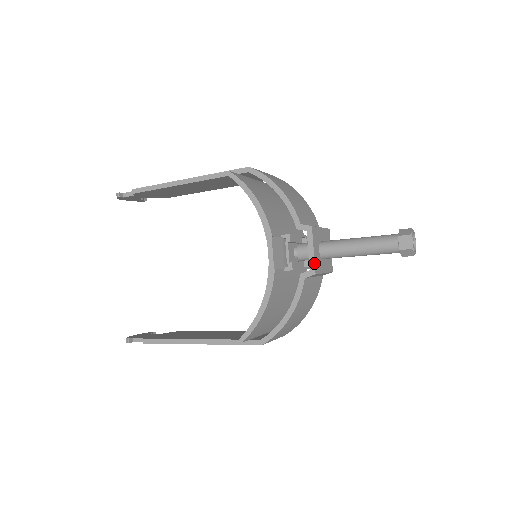
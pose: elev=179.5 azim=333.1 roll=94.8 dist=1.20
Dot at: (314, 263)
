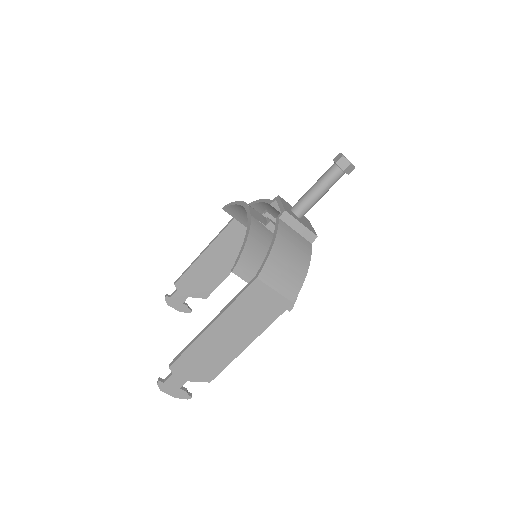
Dot at: (283, 207)
